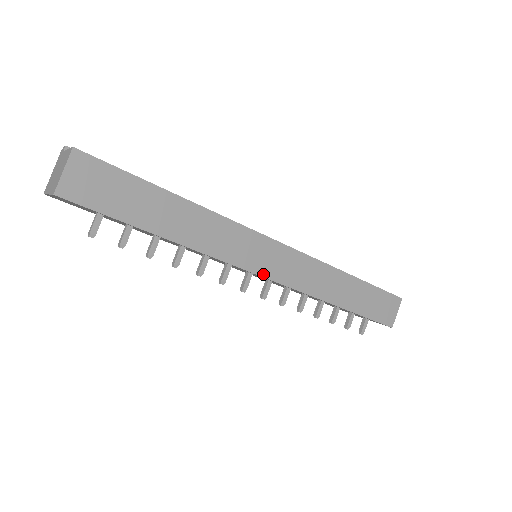
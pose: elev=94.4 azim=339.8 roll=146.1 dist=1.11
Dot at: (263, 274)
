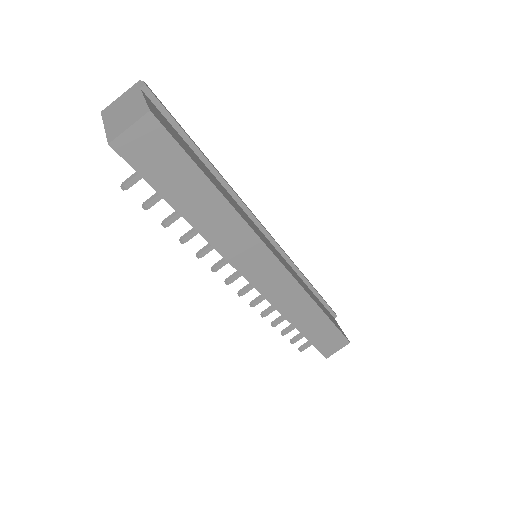
Dot at: (251, 281)
